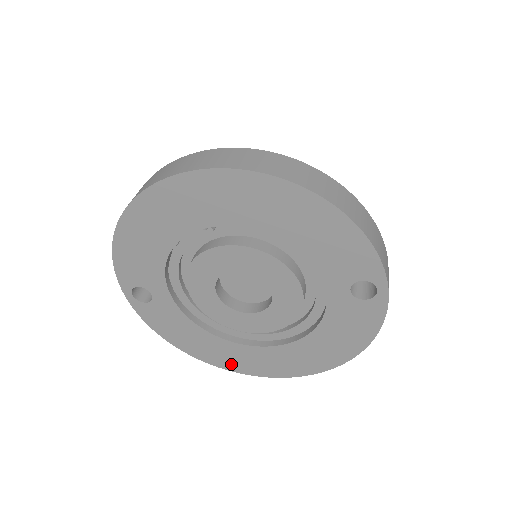
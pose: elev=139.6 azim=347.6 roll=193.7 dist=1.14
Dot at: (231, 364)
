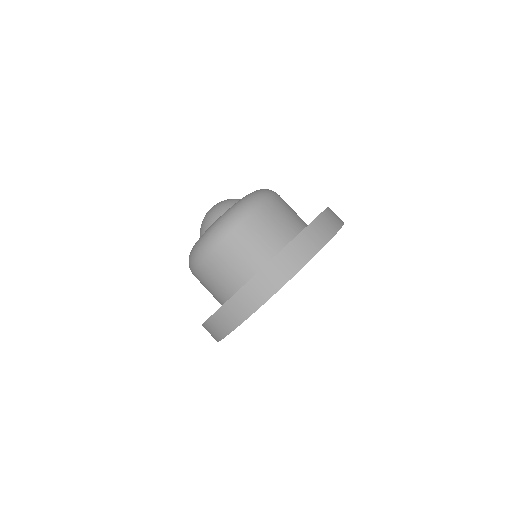
Dot at: occluded
